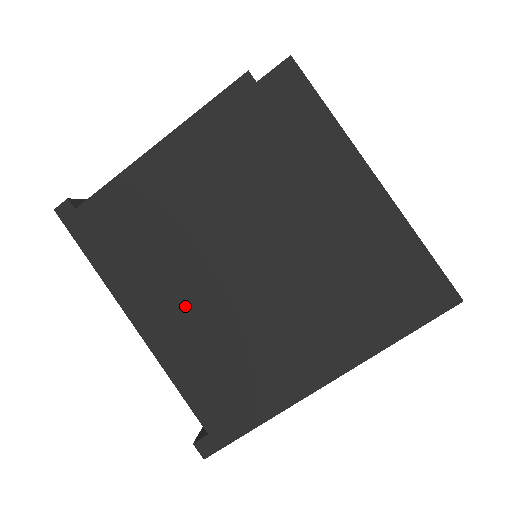
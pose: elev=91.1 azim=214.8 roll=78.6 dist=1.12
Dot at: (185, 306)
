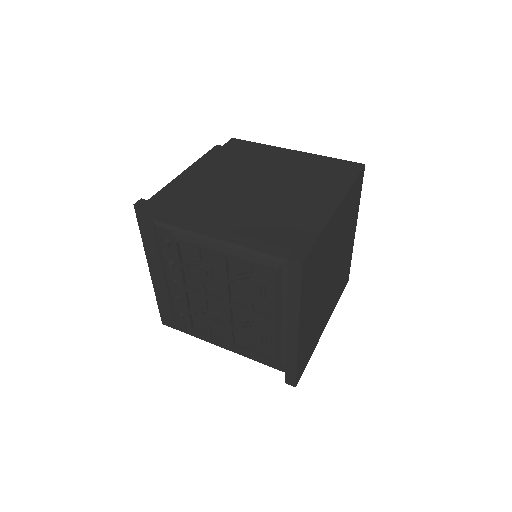
Dot at: (238, 209)
